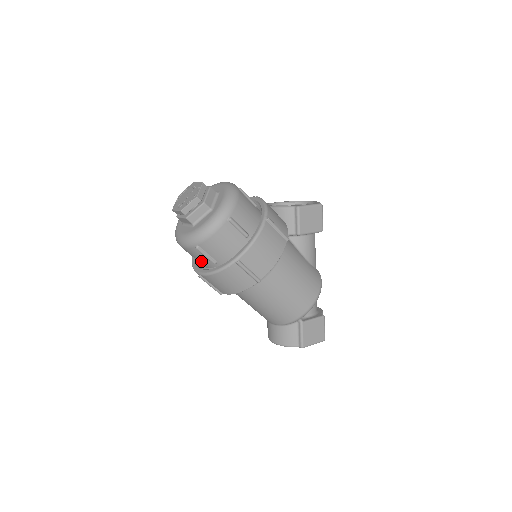
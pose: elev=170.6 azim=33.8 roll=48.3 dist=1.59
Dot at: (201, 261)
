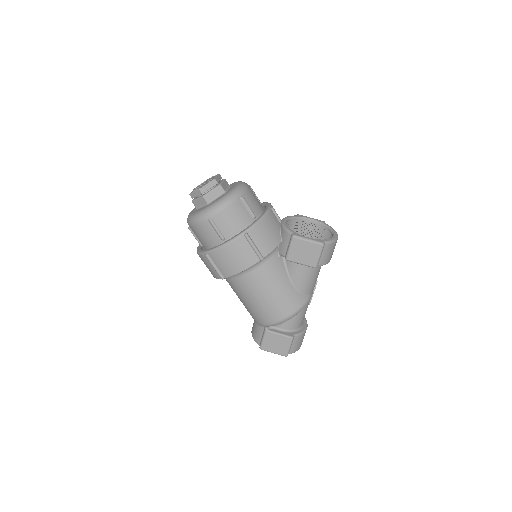
Dot at: occluded
